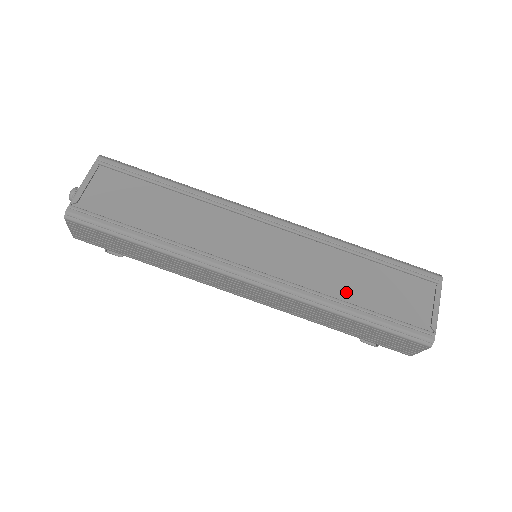
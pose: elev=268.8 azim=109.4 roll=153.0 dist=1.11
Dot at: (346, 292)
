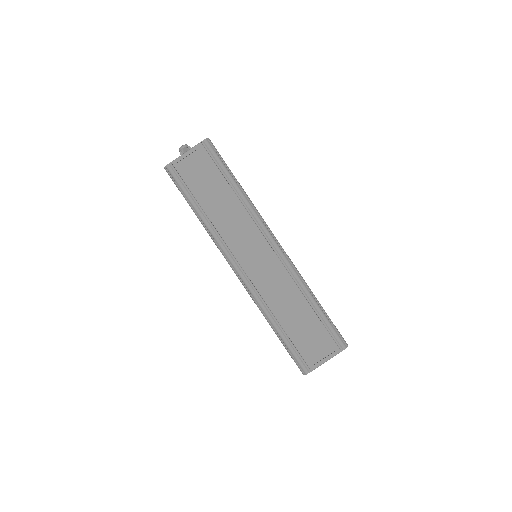
Dot at: (282, 315)
